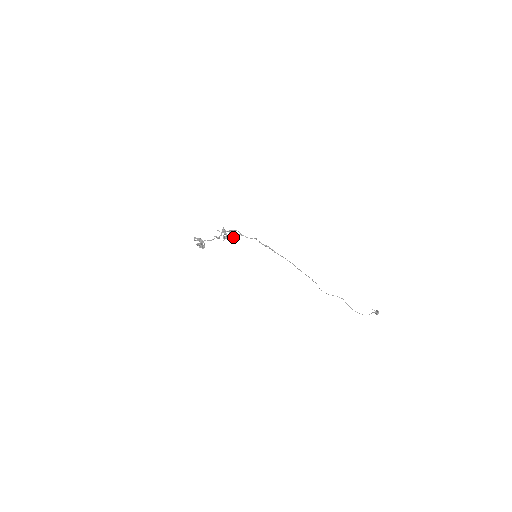
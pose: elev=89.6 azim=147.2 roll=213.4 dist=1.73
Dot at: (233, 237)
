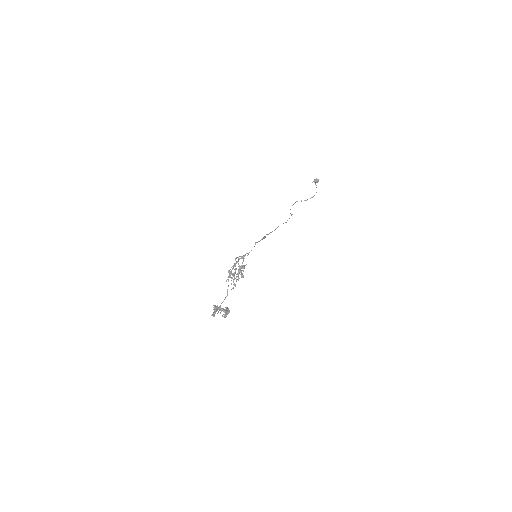
Dot at: (243, 268)
